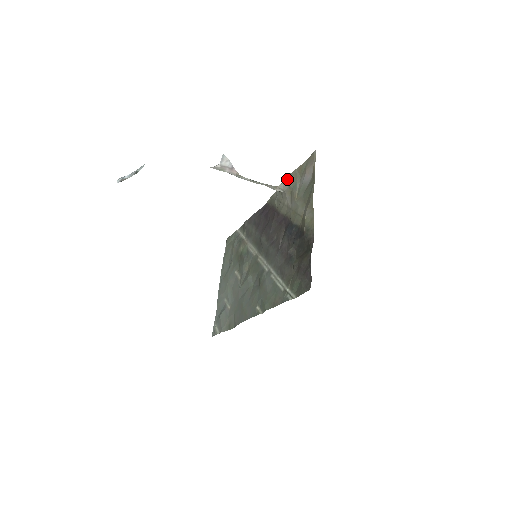
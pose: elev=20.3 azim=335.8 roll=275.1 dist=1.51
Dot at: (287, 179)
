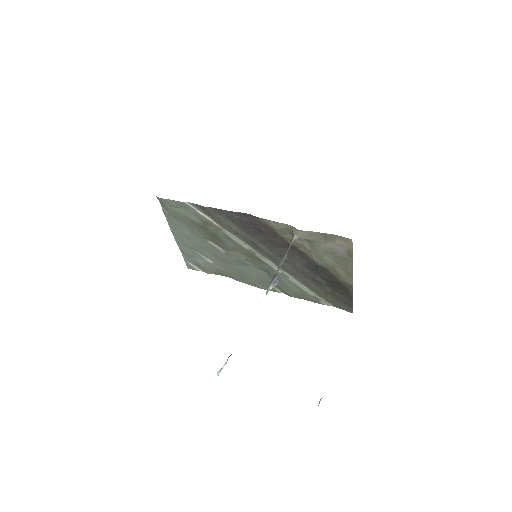
Dot at: (305, 235)
